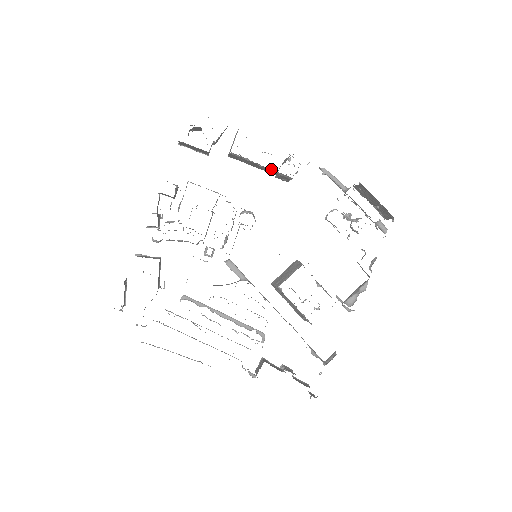
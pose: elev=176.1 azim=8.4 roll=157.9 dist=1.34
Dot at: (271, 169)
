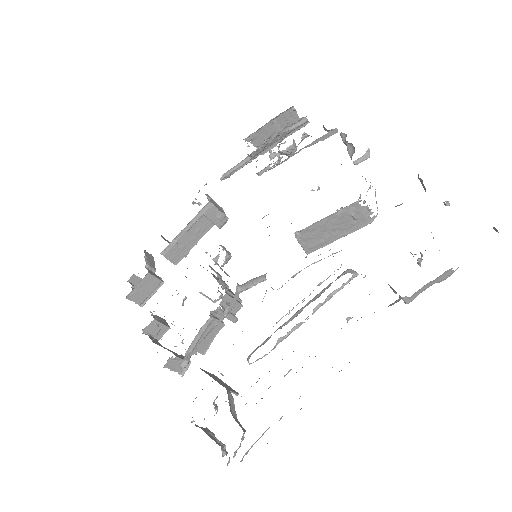
Dot at: (193, 221)
